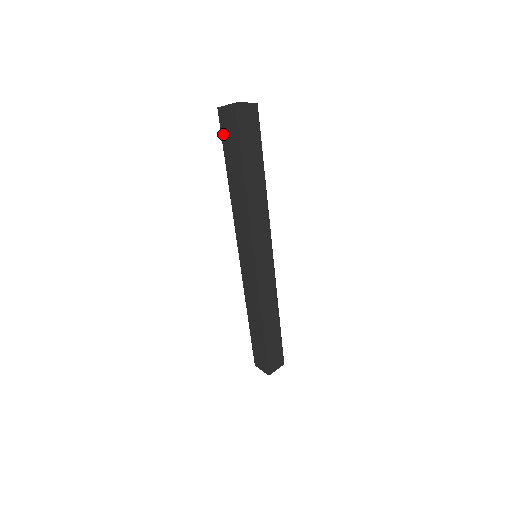
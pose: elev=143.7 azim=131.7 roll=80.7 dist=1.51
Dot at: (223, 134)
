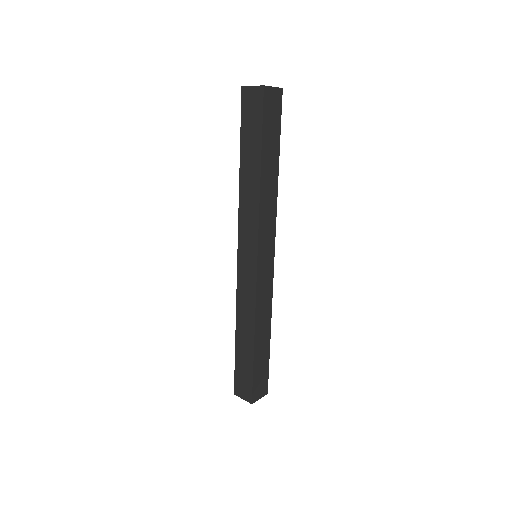
Dot at: (243, 114)
